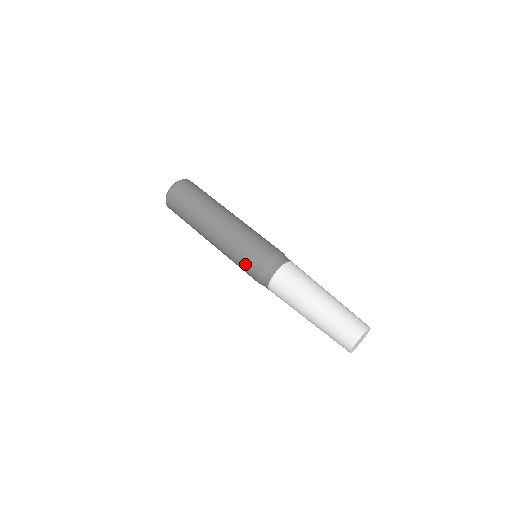
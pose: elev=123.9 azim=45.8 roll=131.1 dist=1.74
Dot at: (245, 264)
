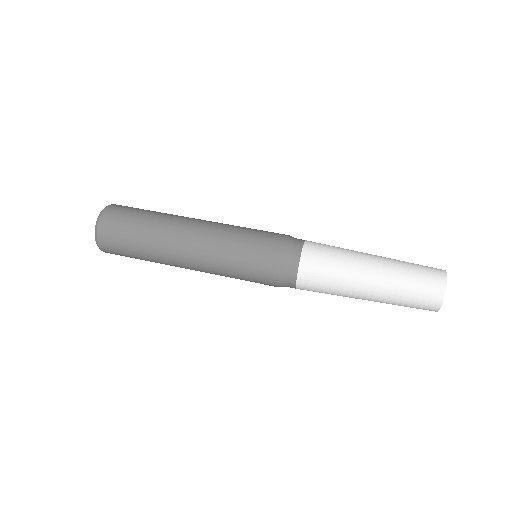
Dot at: (254, 260)
